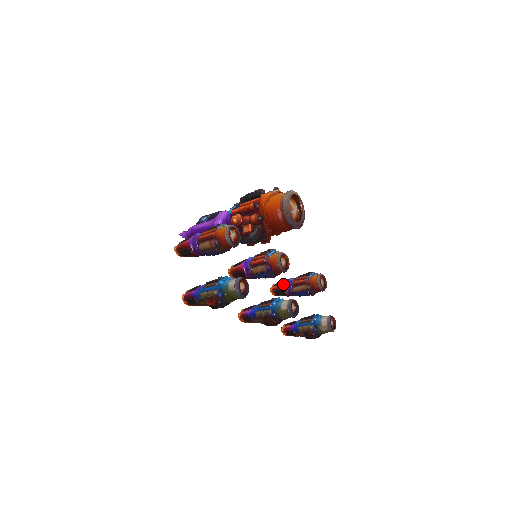
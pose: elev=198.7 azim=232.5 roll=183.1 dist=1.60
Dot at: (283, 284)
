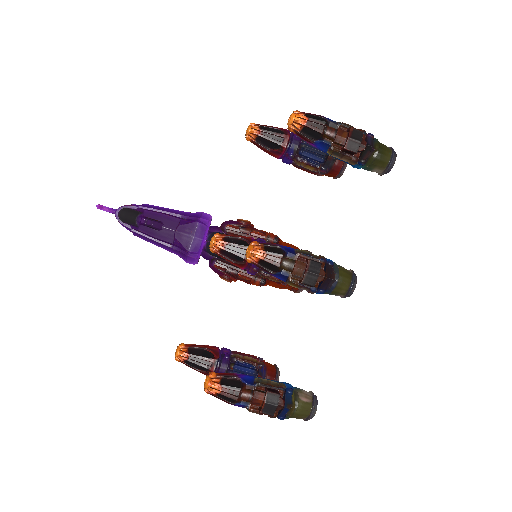
Dot at: occluded
